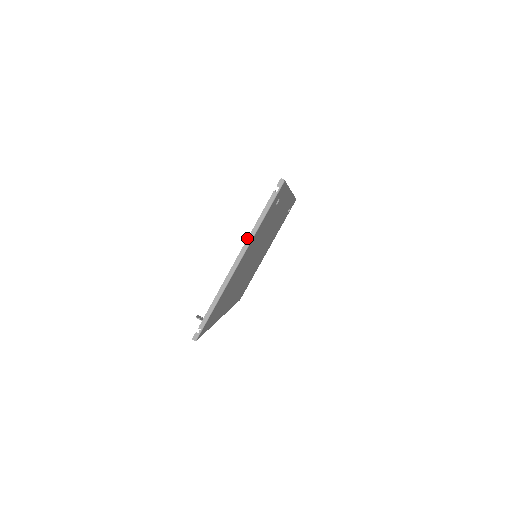
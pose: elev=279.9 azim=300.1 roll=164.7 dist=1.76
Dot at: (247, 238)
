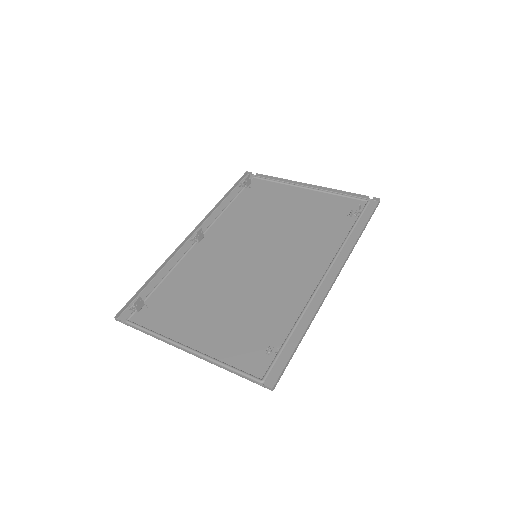
Dot at: (207, 359)
